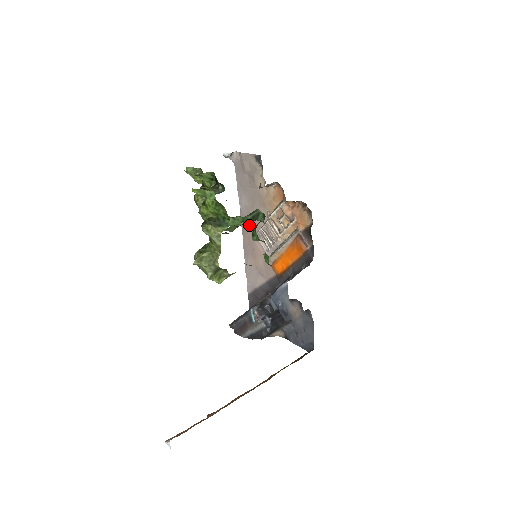
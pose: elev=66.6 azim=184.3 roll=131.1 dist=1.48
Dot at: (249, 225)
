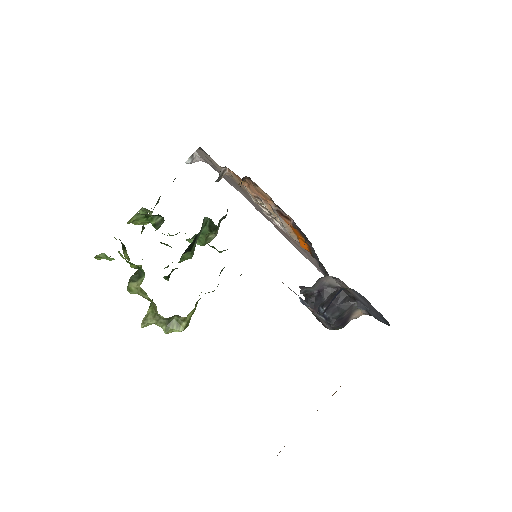
Dot at: (262, 212)
